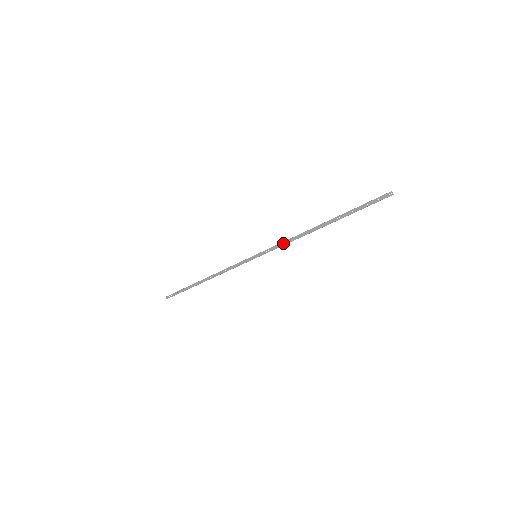
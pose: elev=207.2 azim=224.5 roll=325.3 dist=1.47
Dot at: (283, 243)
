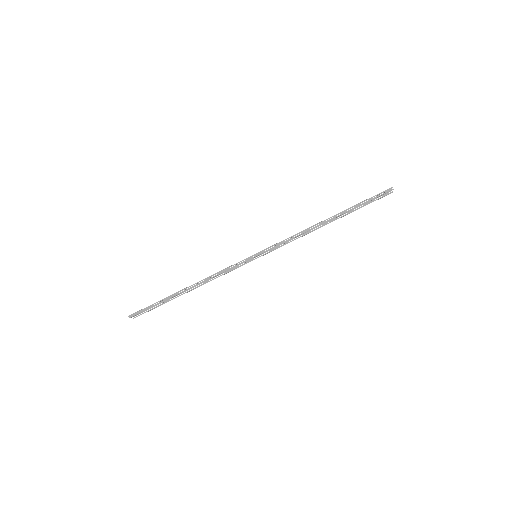
Dot at: (291, 237)
